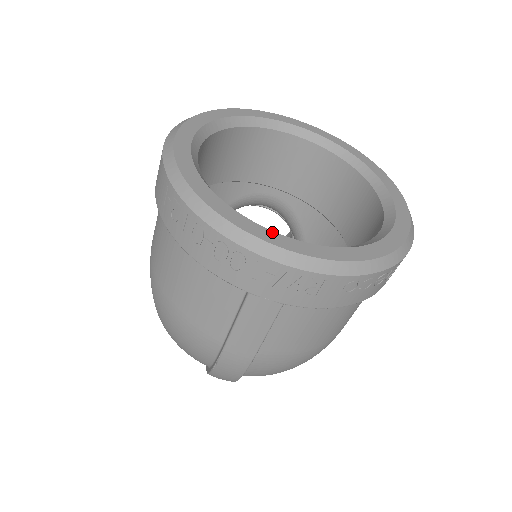
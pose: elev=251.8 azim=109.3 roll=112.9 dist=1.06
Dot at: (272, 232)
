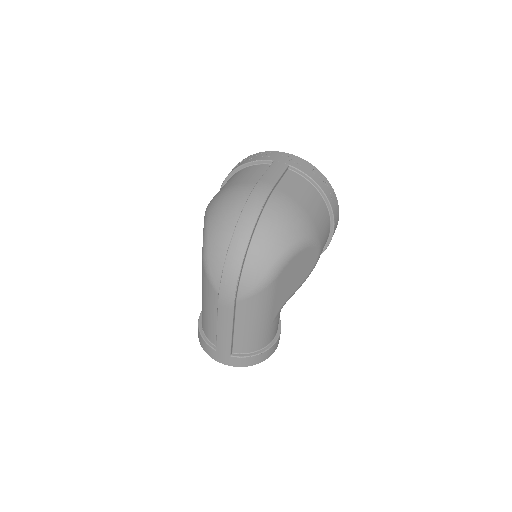
Dot at: occluded
